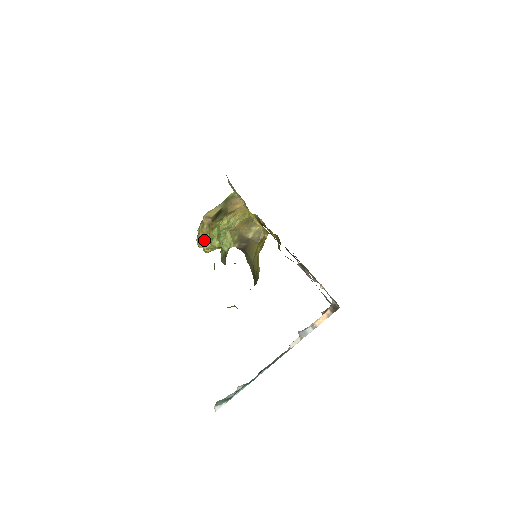
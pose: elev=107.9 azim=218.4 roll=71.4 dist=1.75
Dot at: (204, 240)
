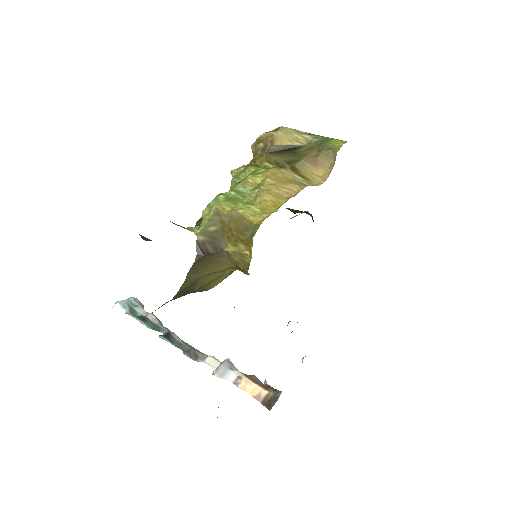
Dot at: occluded
